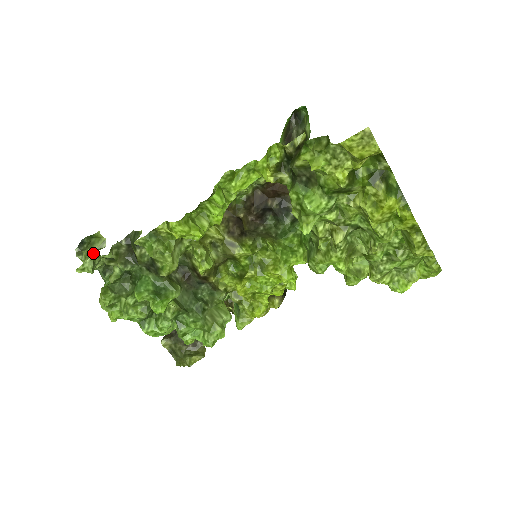
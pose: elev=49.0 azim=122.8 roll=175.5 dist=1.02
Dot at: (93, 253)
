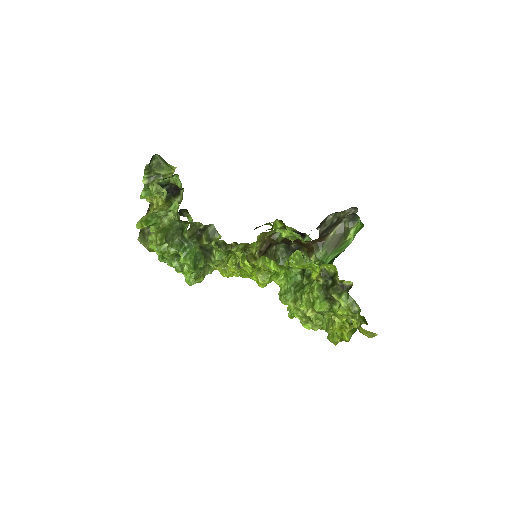
Dot at: (157, 175)
